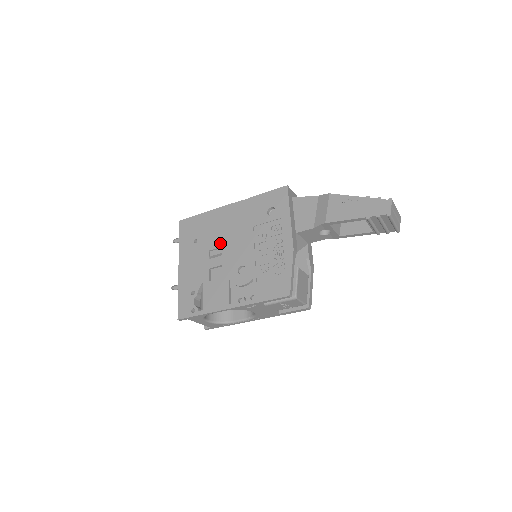
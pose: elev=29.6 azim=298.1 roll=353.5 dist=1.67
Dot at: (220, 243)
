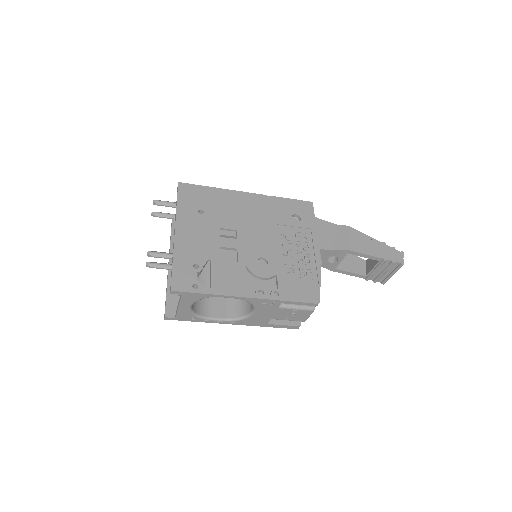
Dot at: (235, 225)
